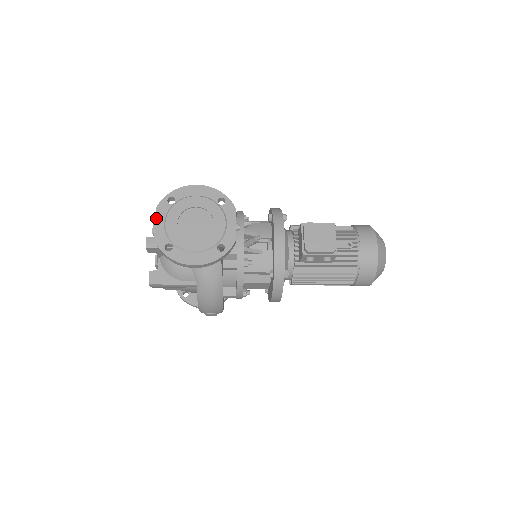
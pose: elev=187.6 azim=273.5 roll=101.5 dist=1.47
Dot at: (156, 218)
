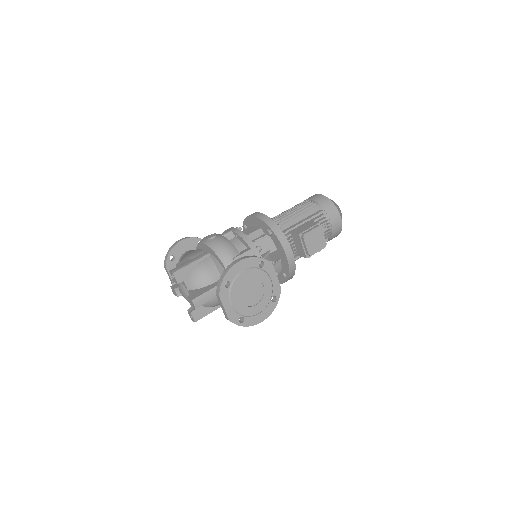
Dot at: (223, 304)
